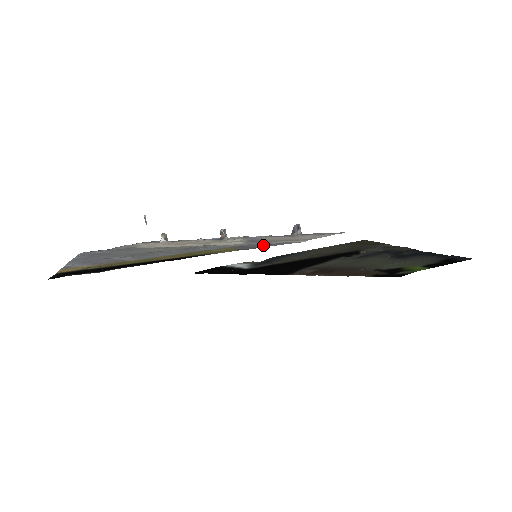
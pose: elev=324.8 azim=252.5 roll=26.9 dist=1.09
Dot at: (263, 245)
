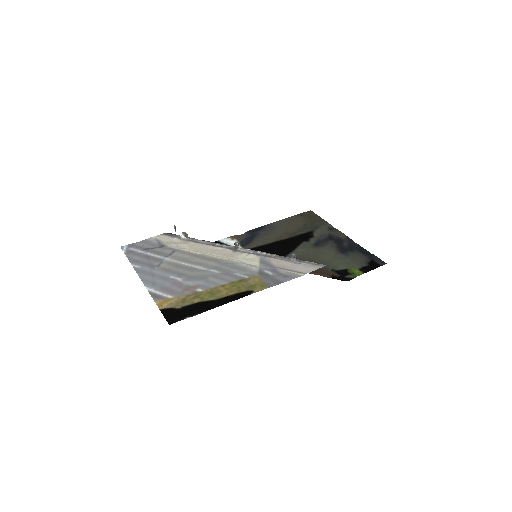
Dot at: (279, 277)
